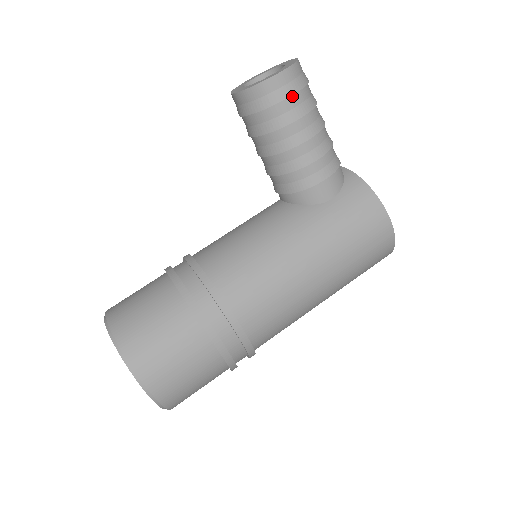
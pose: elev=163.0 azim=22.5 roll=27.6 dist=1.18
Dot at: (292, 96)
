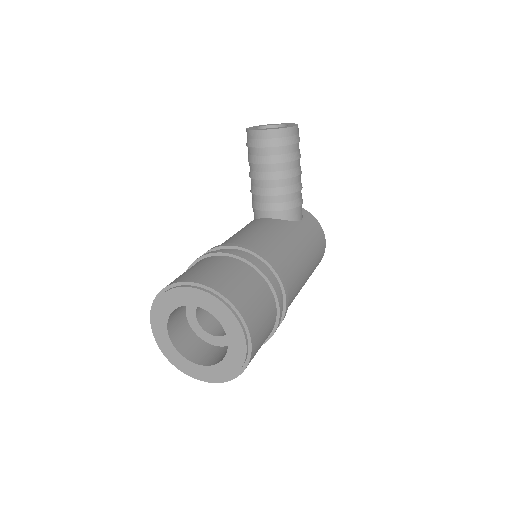
Dot at: (298, 143)
